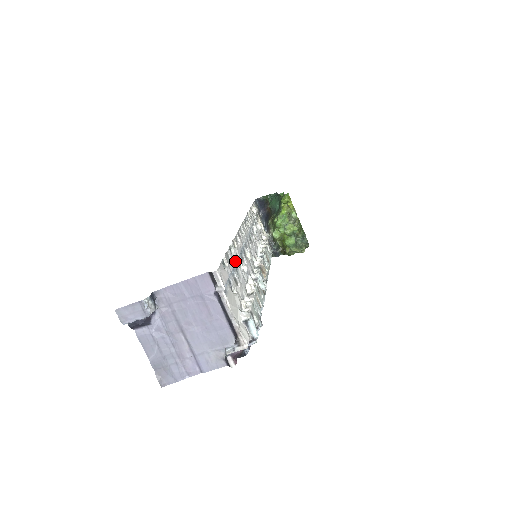
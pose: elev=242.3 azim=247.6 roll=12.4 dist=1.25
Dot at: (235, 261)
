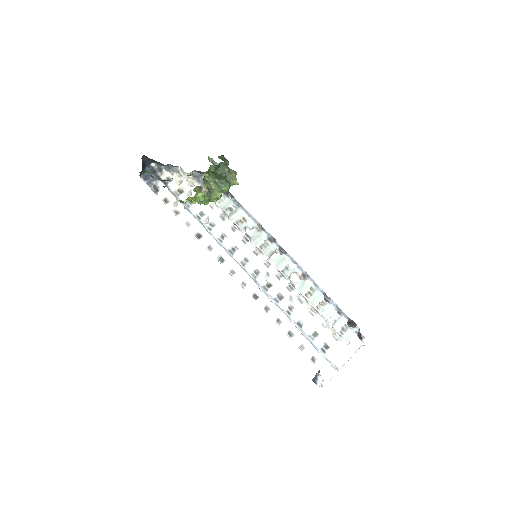
Dot at: (297, 330)
